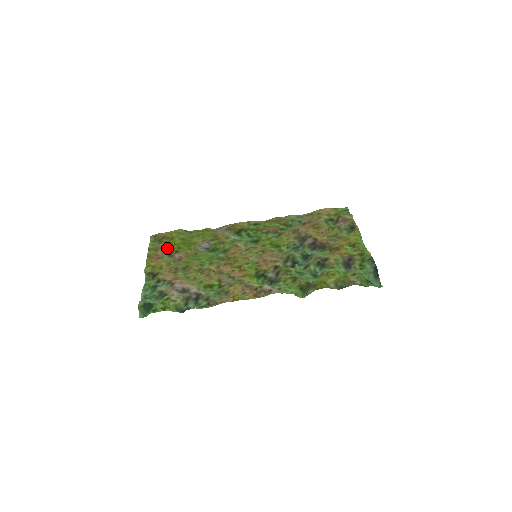
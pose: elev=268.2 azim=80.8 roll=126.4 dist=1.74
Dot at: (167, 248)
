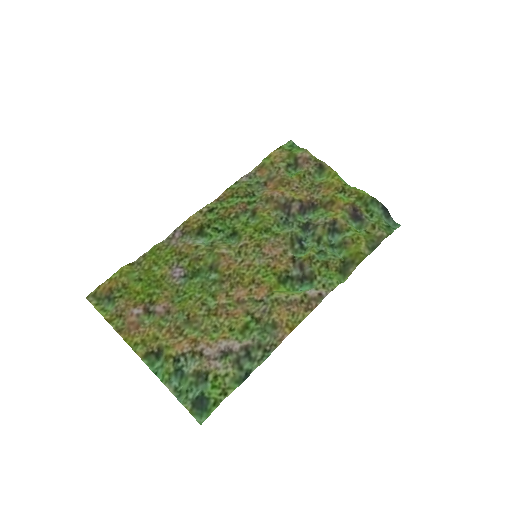
Dot at: (134, 305)
